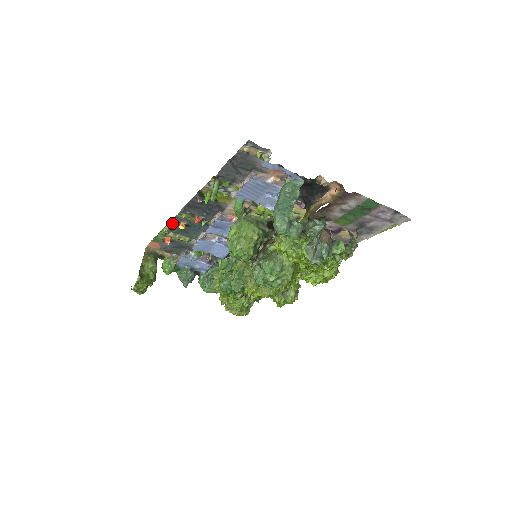
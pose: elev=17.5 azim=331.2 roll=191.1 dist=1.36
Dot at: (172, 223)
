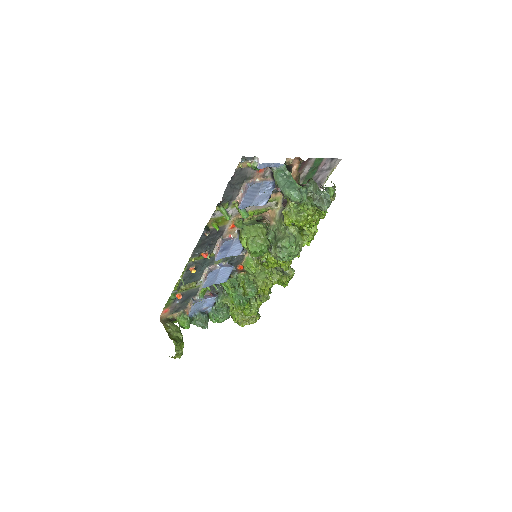
Dot at: (182, 275)
